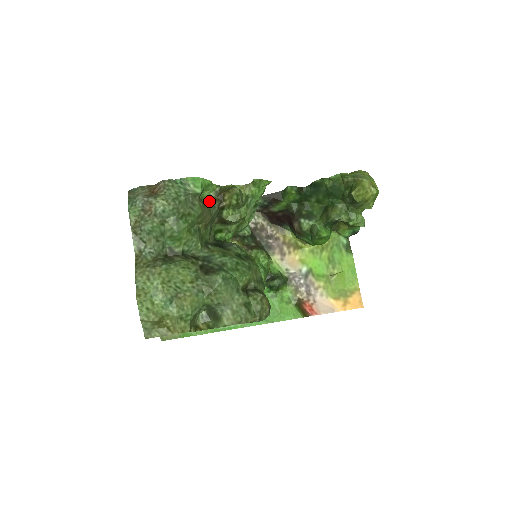
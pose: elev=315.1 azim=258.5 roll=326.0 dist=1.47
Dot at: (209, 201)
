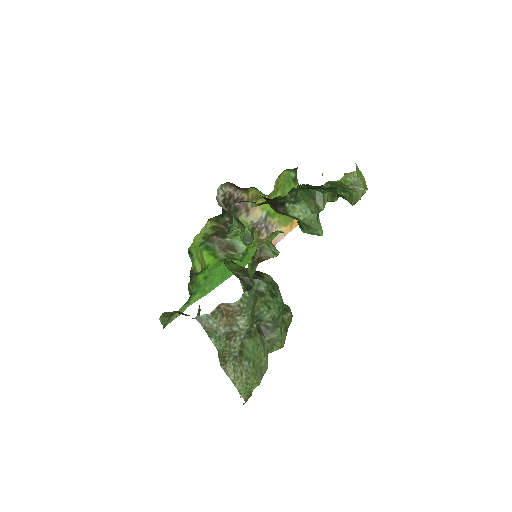
Dot at: (251, 271)
